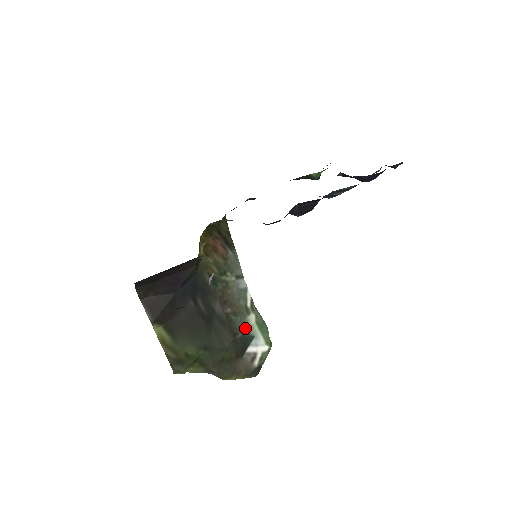
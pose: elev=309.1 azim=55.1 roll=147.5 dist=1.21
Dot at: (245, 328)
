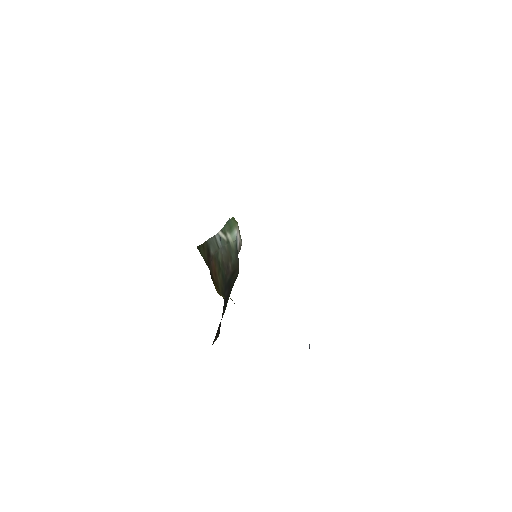
Dot at: (234, 250)
